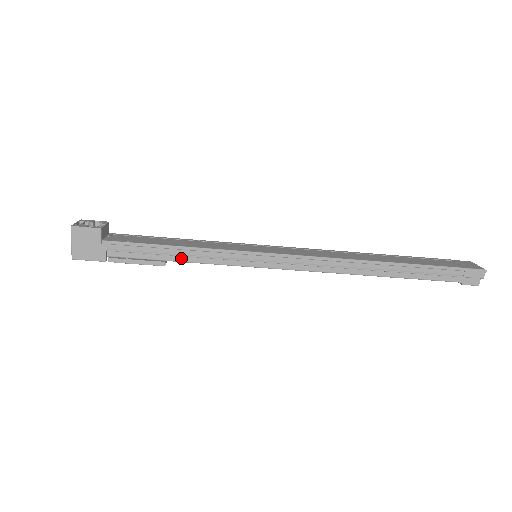
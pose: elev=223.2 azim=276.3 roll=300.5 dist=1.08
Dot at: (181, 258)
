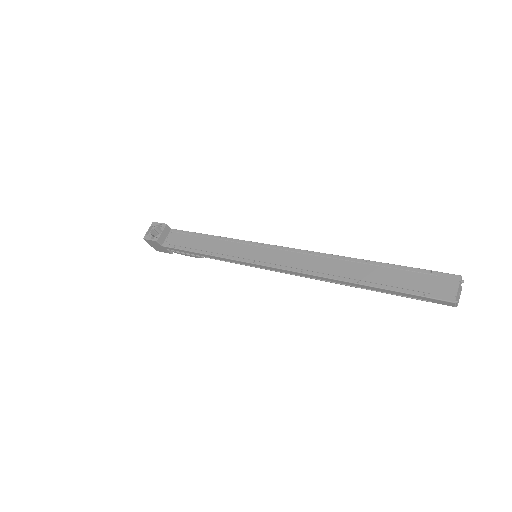
Dot at: occluded
